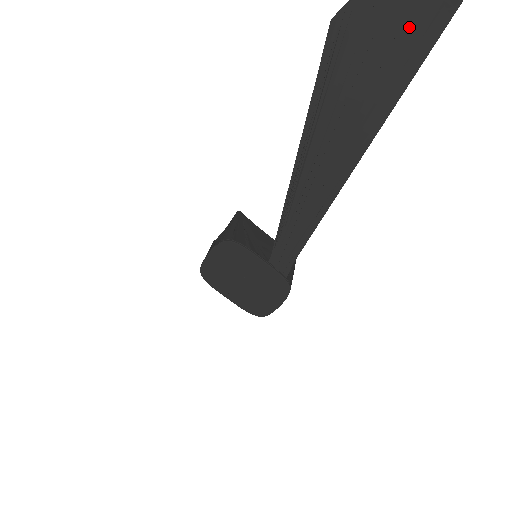
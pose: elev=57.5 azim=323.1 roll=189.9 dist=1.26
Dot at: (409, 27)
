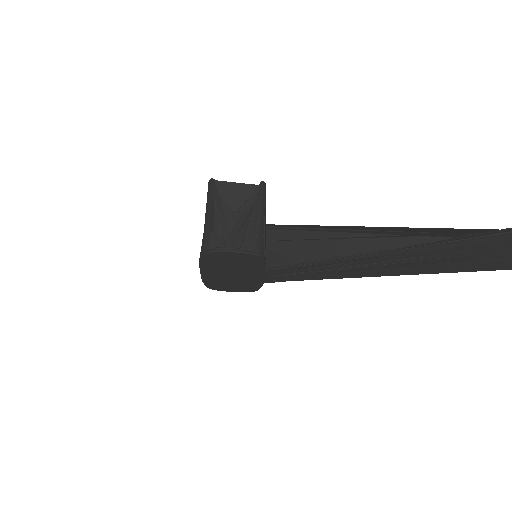
Dot at: out of frame
